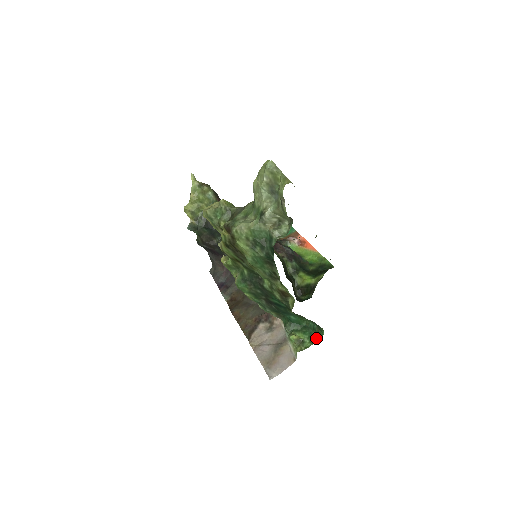
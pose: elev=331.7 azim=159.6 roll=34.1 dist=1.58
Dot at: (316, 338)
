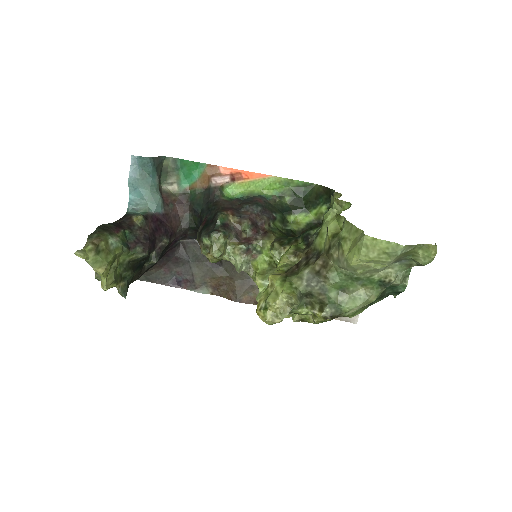
Dot at: occluded
